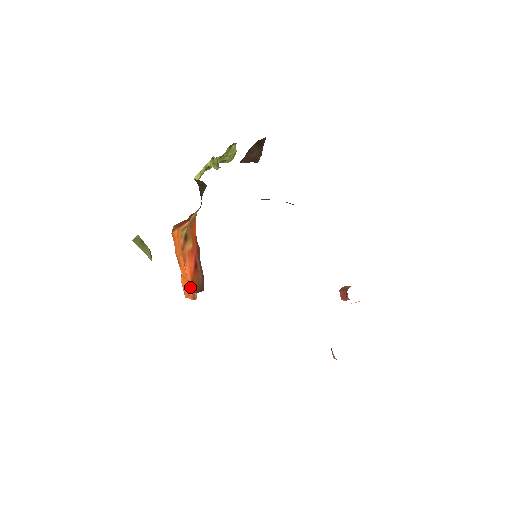
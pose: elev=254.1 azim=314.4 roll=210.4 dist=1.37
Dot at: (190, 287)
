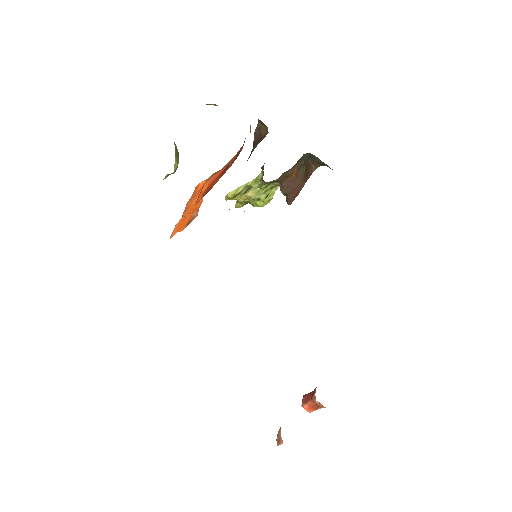
Dot at: (199, 199)
